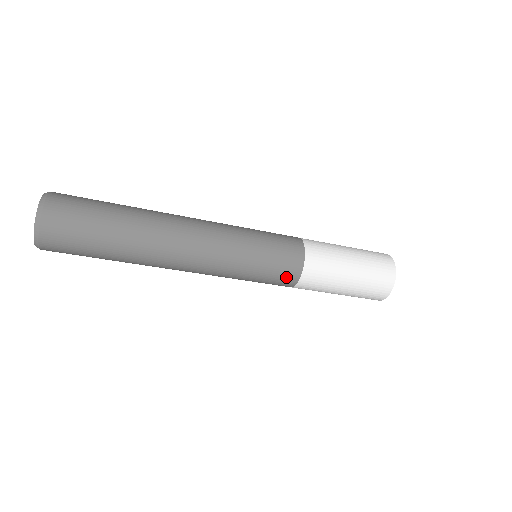
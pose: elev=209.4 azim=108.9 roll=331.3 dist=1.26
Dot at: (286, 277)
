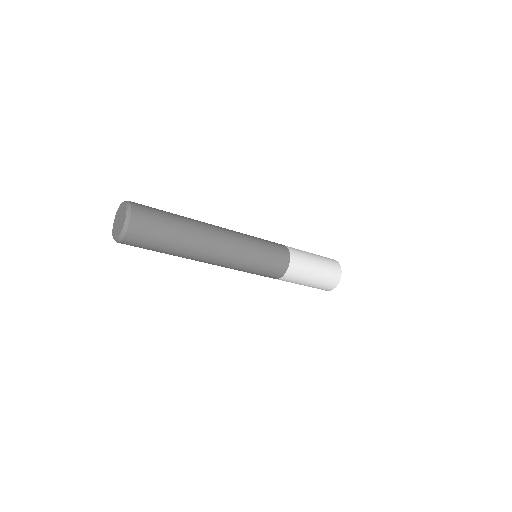
Dot at: (276, 273)
